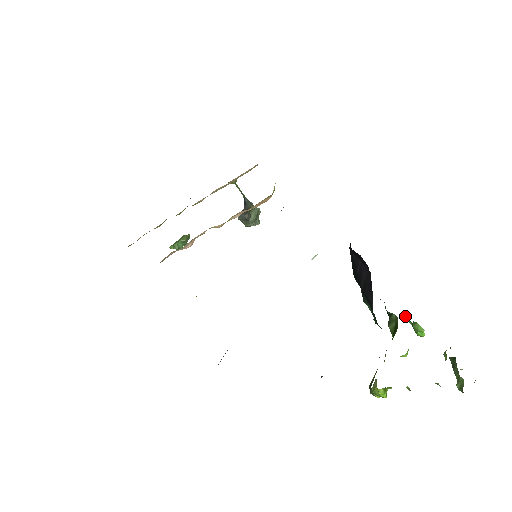
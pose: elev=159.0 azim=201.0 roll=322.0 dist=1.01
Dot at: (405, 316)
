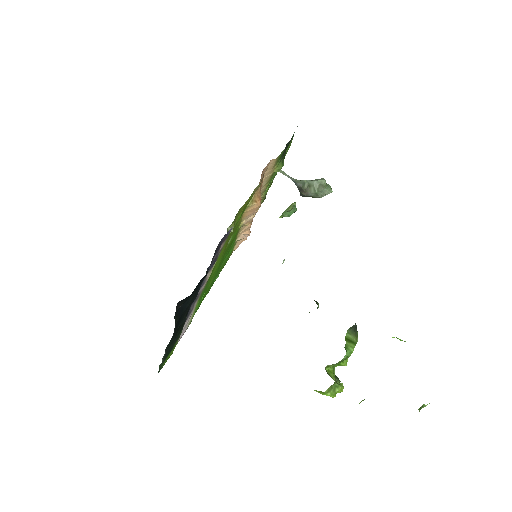
Dot at: occluded
